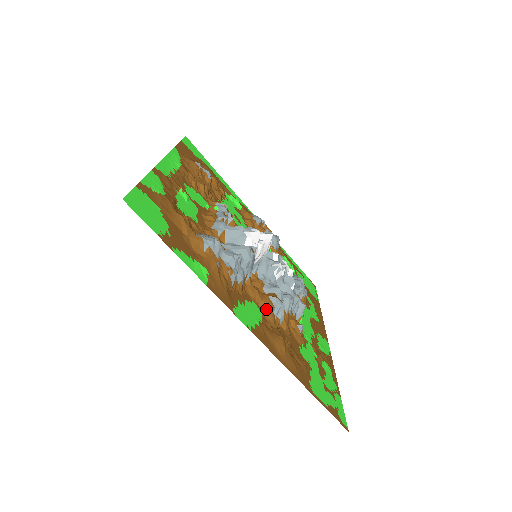
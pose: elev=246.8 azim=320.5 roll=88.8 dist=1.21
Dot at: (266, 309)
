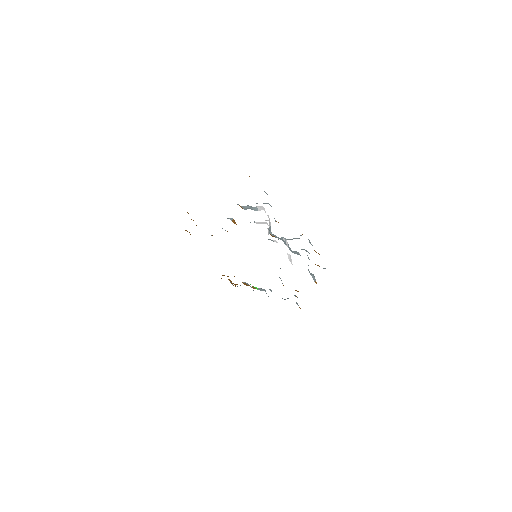
Dot at: occluded
